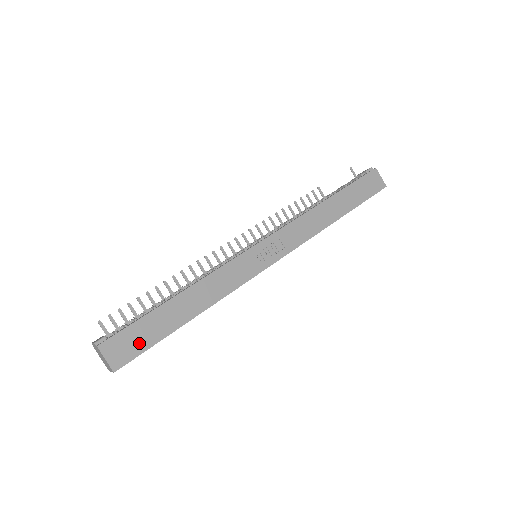
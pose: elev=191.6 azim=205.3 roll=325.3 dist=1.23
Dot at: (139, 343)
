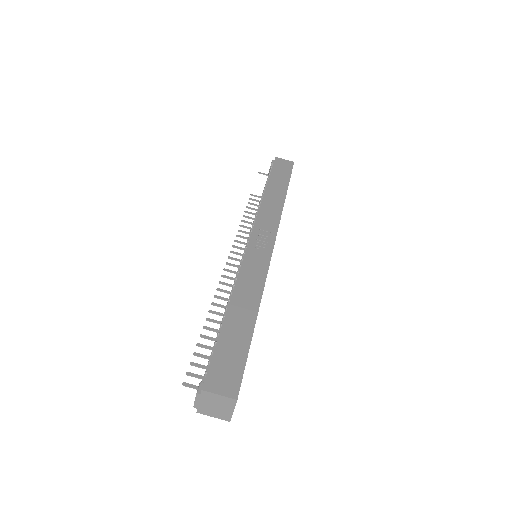
Dot at: (234, 363)
